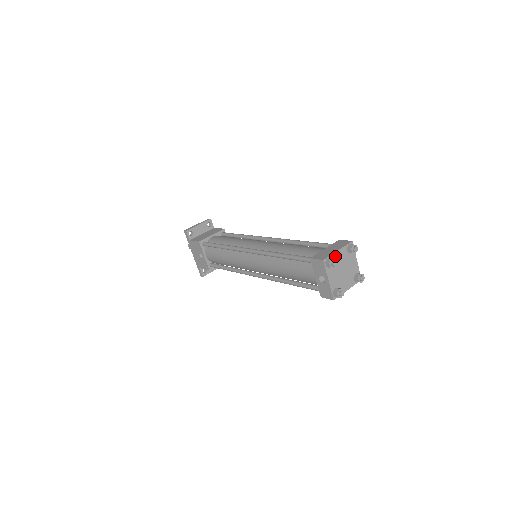
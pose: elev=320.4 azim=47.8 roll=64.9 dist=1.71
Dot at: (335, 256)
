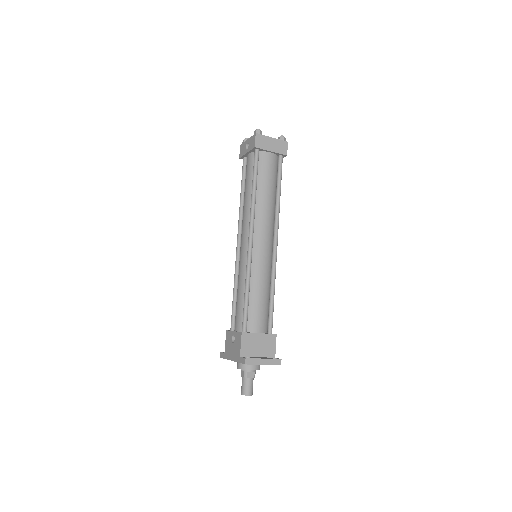
Dot at: occluded
